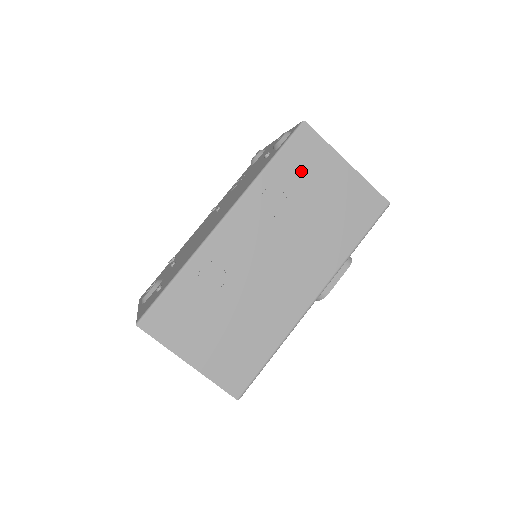
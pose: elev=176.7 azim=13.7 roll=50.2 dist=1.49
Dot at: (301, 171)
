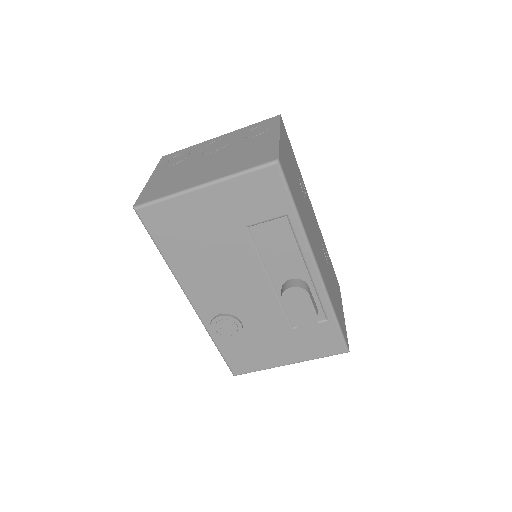
Dot at: (334, 277)
